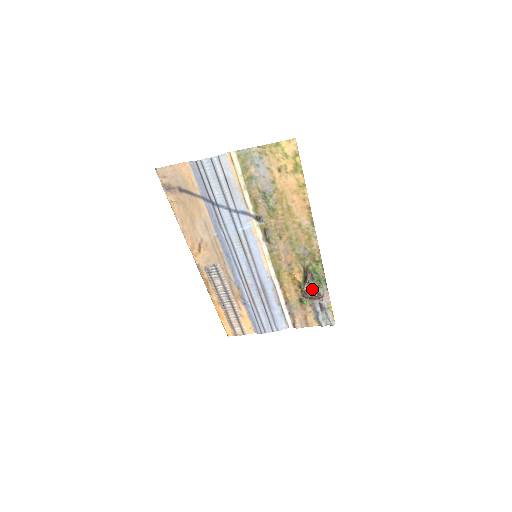
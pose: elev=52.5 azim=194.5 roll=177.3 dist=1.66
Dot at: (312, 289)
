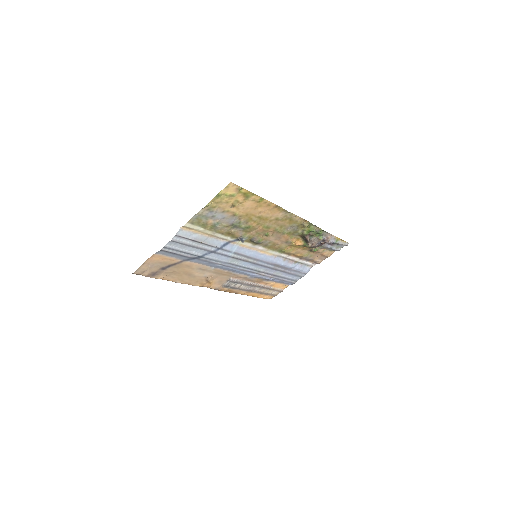
Dot at: (316, 241)
